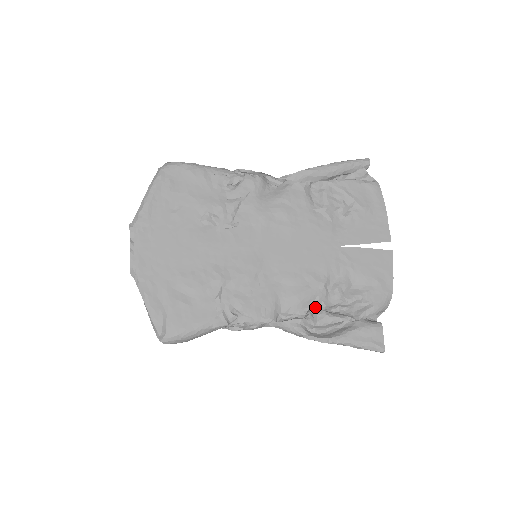
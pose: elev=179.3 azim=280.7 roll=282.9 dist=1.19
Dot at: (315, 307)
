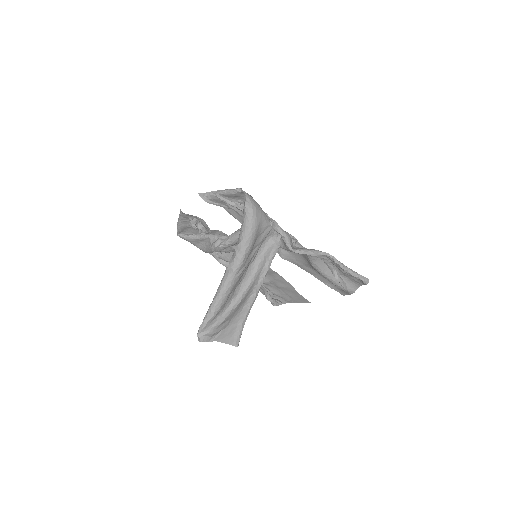
Dot at: occluded
